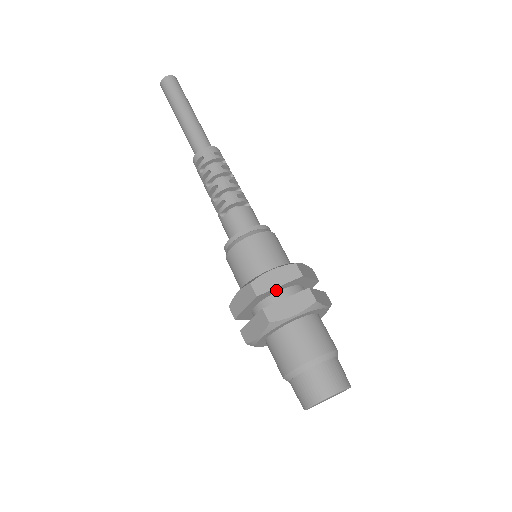
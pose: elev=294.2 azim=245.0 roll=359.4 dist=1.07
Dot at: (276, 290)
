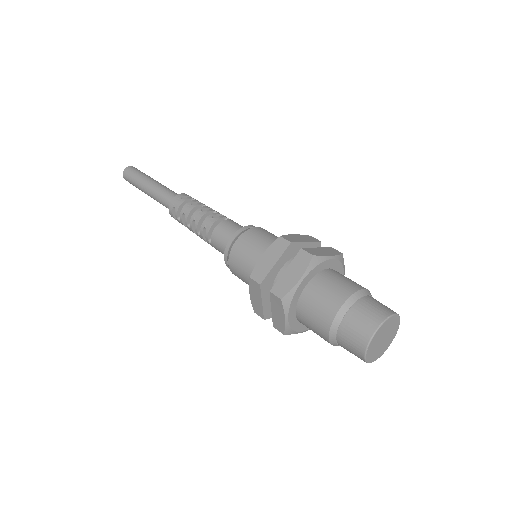
Dot at: (276, 270)
